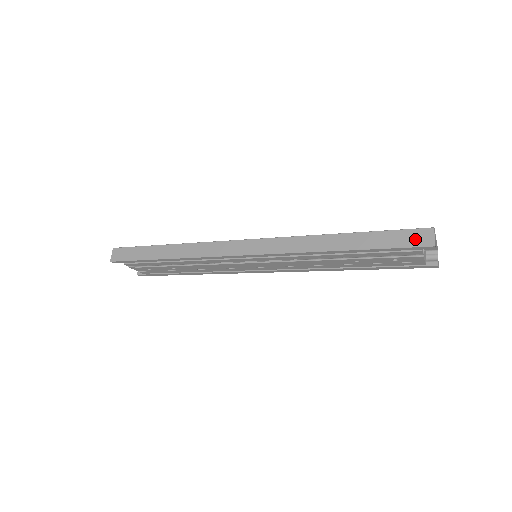
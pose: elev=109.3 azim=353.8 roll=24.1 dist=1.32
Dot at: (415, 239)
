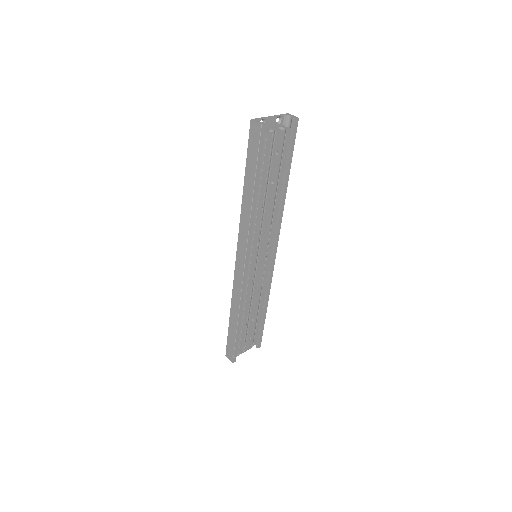
Dot at: (255, 137)
